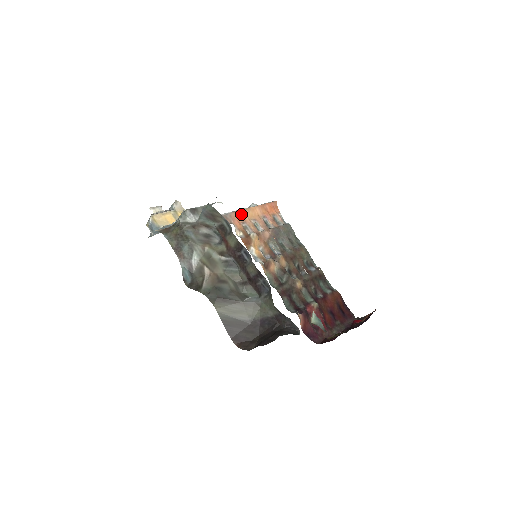
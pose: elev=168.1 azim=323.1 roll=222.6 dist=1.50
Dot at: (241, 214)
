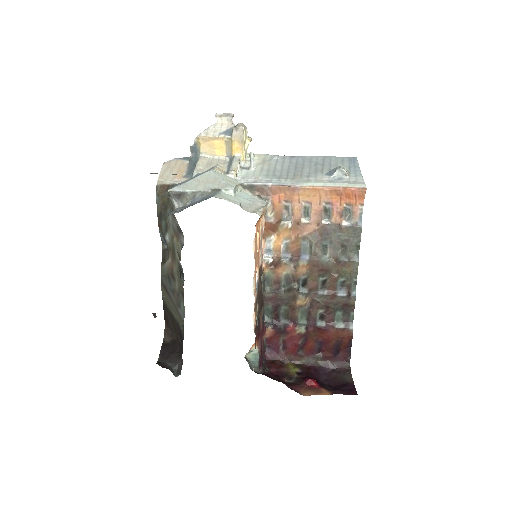
Dot at: (289, 190)
